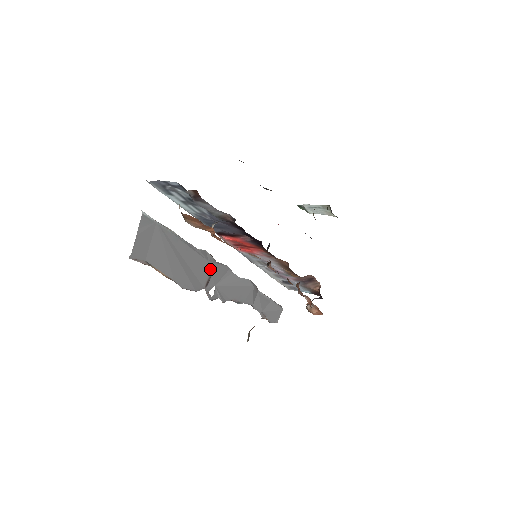
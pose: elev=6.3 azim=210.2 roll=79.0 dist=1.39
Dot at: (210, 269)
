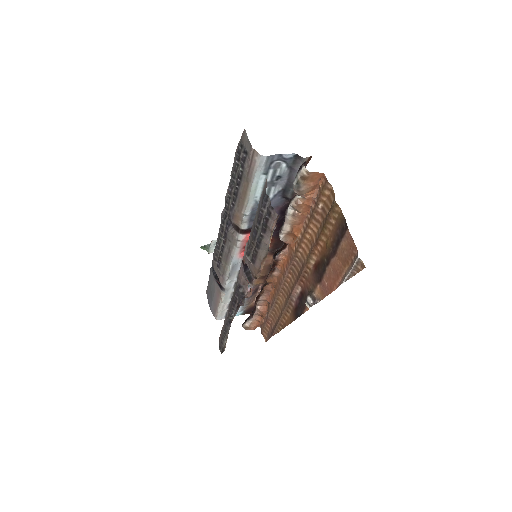
Dot at: occluded
